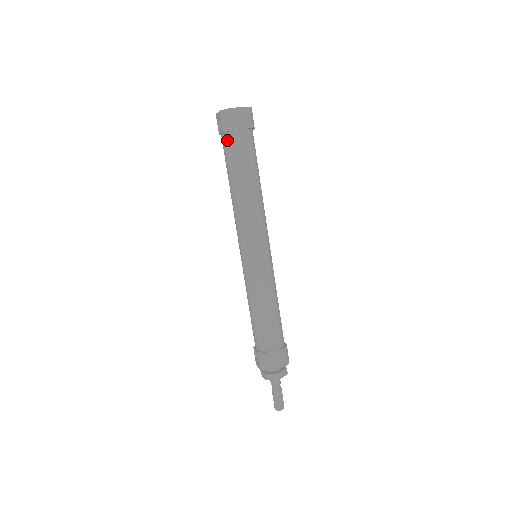
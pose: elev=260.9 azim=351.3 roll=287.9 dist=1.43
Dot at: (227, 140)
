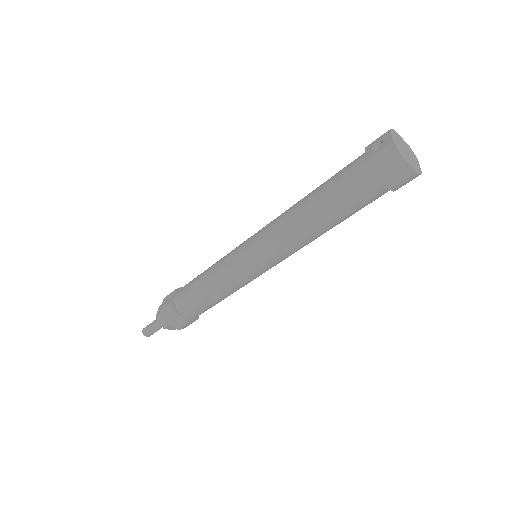
Dot at: (360, 170)
